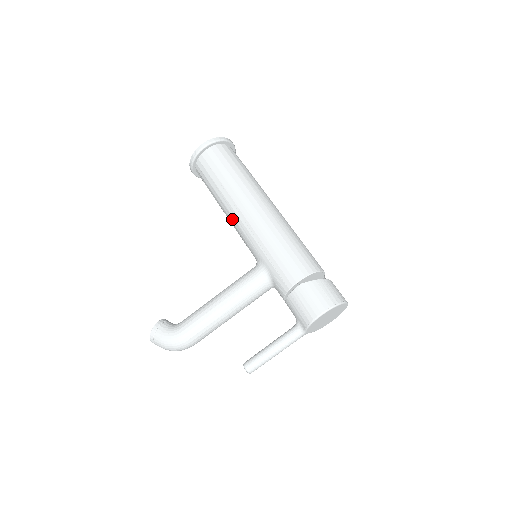
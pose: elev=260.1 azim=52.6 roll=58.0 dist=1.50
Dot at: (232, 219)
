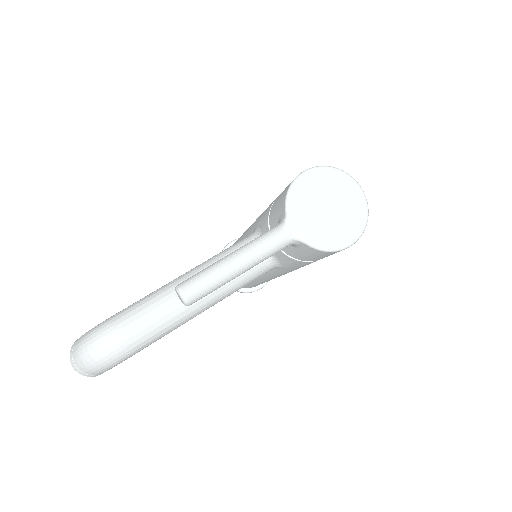
Dot at: occluded
